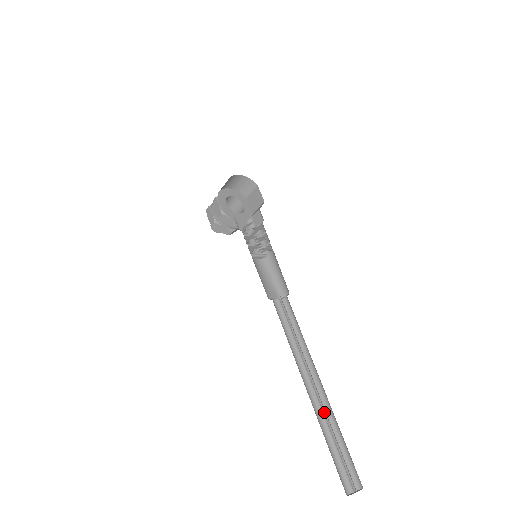
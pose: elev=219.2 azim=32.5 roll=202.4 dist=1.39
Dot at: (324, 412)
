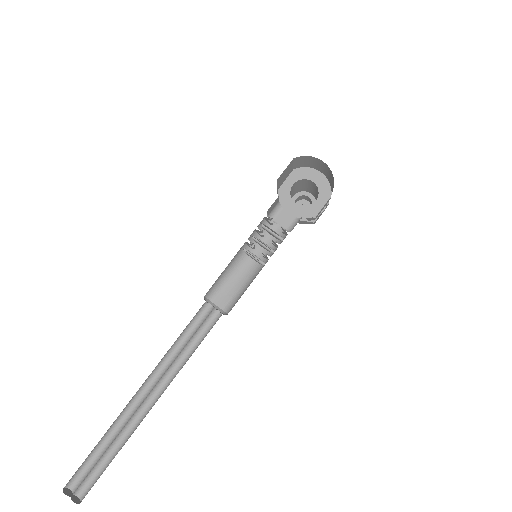
Dot at: (132, 427)
